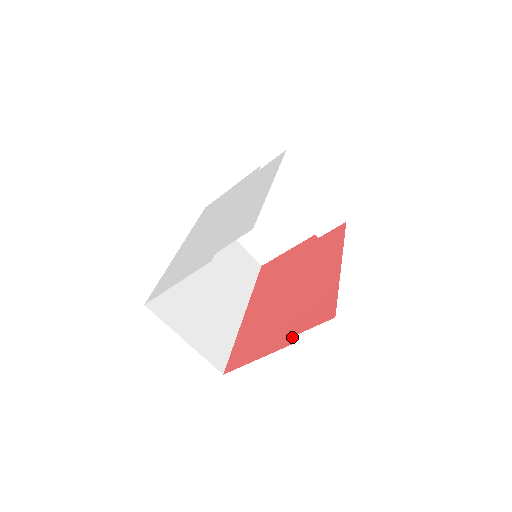
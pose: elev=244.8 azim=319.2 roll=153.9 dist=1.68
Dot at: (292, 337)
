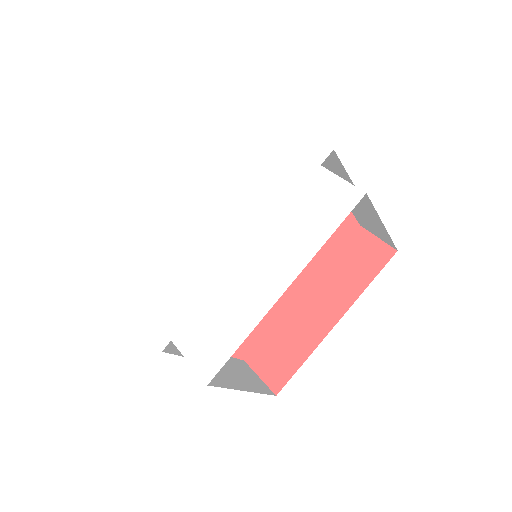
Dot at: (241, 358)
